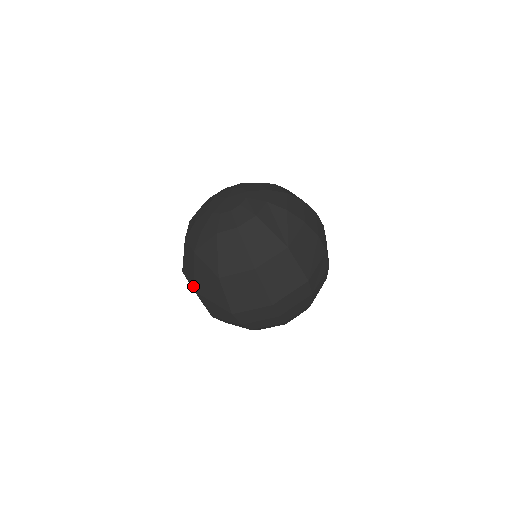
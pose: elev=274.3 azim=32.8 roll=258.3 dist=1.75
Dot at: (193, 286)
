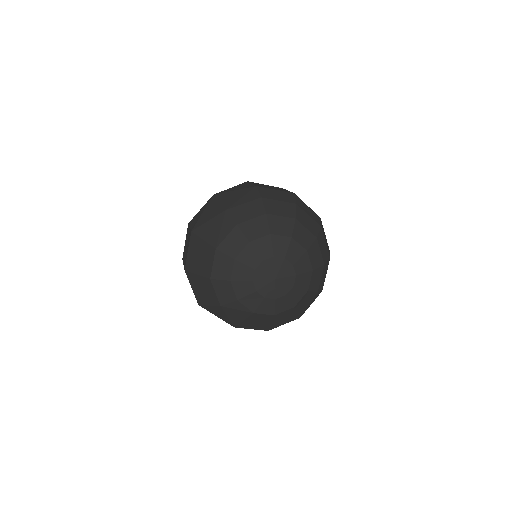
Dot at: (200, 303)
